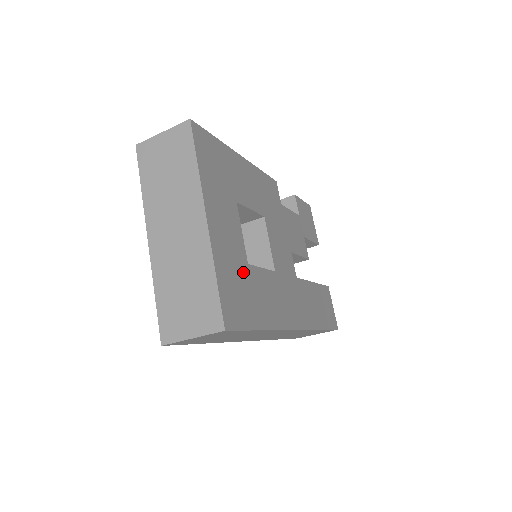
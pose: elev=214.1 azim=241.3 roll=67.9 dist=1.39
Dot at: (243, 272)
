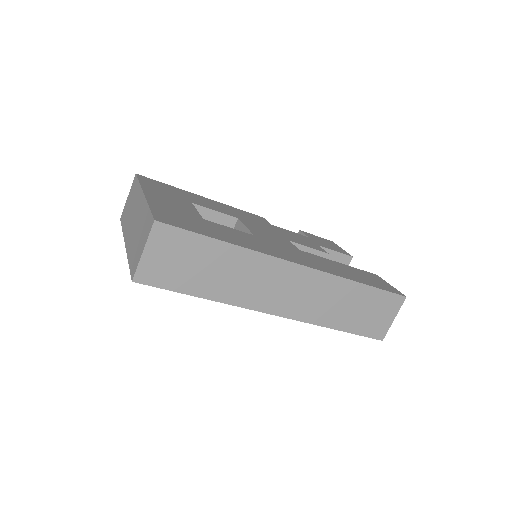
Dot at: (194, 218)
